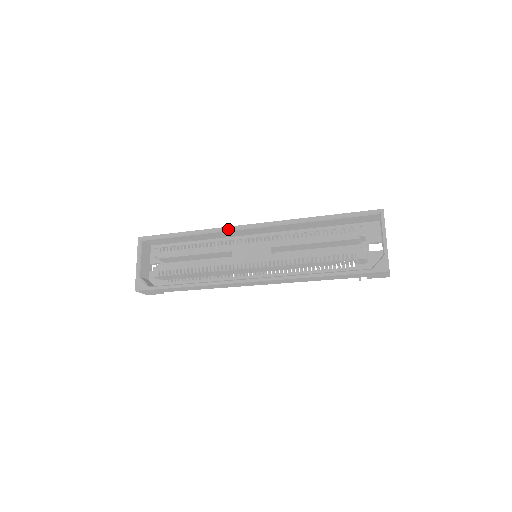
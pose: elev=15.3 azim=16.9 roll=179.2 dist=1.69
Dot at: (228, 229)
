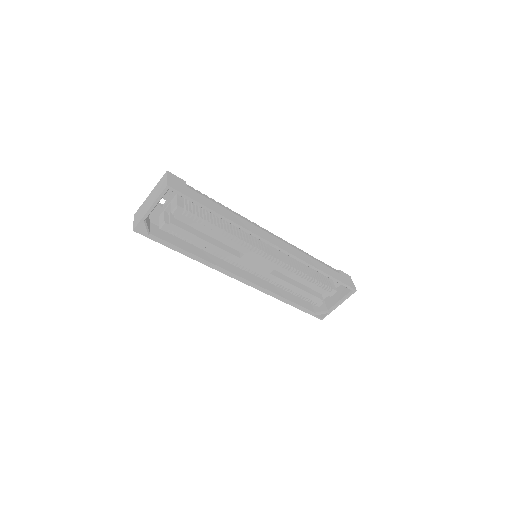
Dot at: (256, 237)
